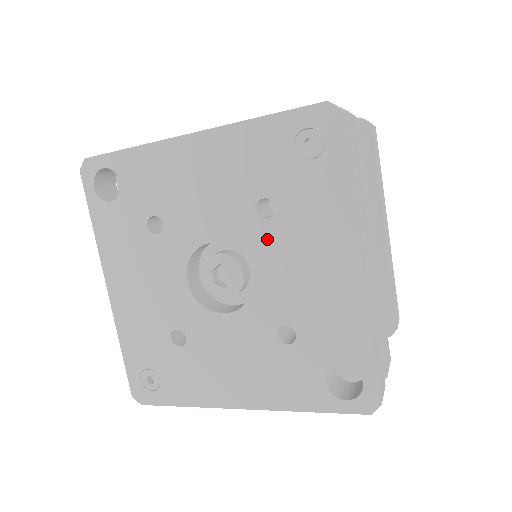
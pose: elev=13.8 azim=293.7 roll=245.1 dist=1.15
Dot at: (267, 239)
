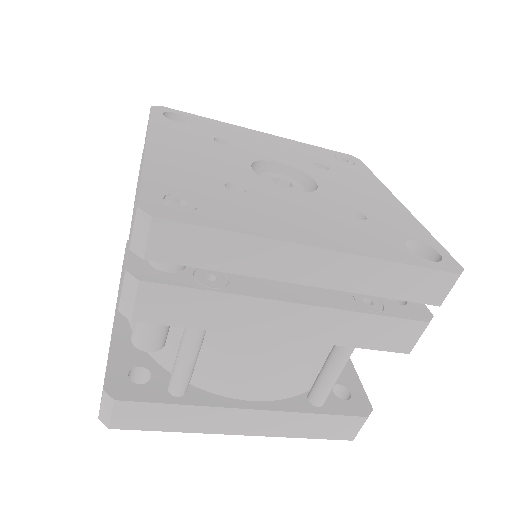
Dot at: (326, 175)
